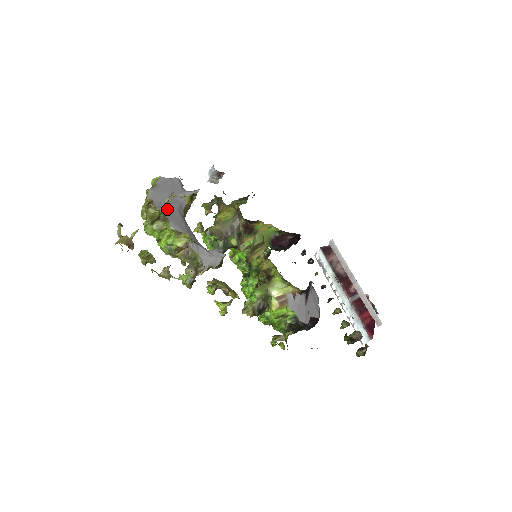
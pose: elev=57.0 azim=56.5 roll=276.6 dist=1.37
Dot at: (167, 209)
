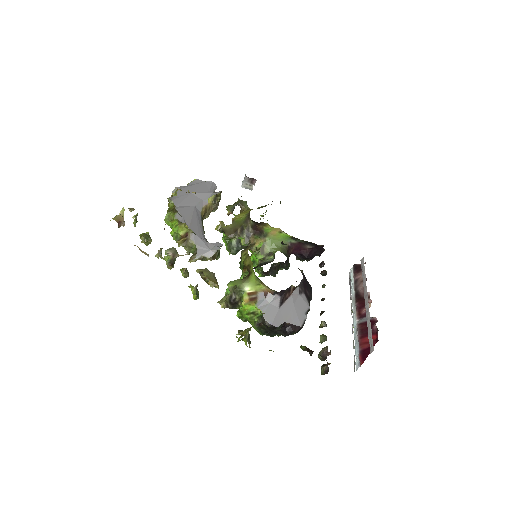
Dot at: (182, 203)
